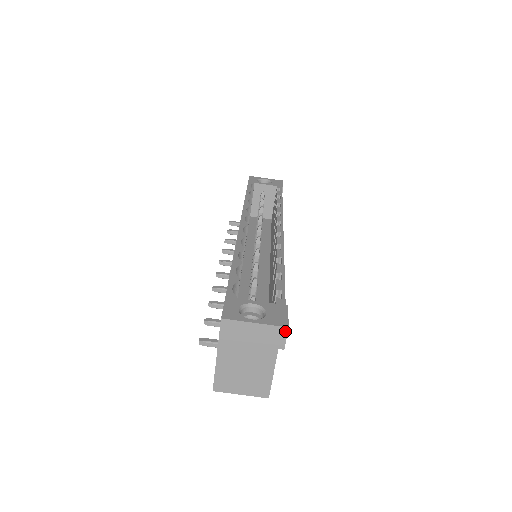
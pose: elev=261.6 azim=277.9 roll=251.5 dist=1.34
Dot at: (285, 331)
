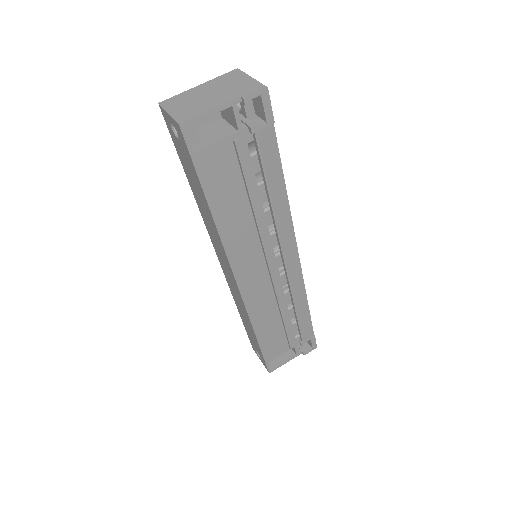
Dot at: (262, 89)
